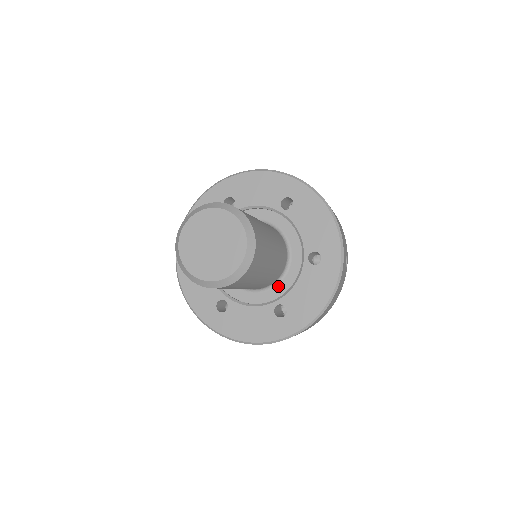
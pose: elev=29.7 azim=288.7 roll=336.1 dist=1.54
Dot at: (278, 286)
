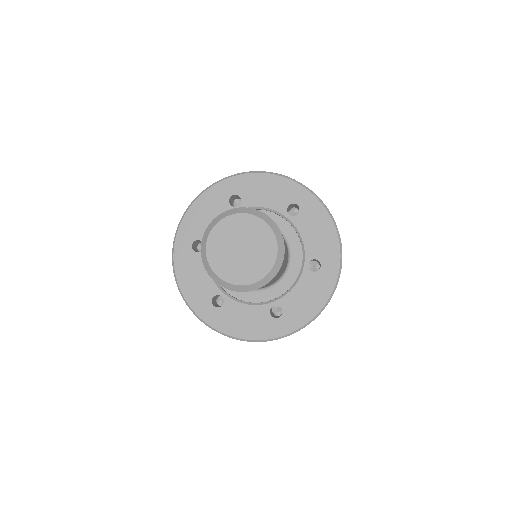
Dot at: (275, 288)
